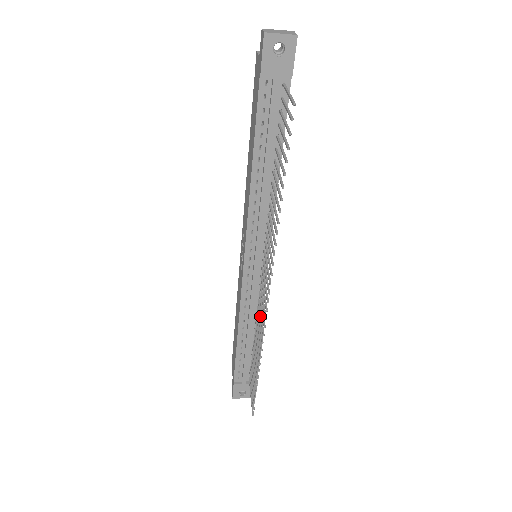
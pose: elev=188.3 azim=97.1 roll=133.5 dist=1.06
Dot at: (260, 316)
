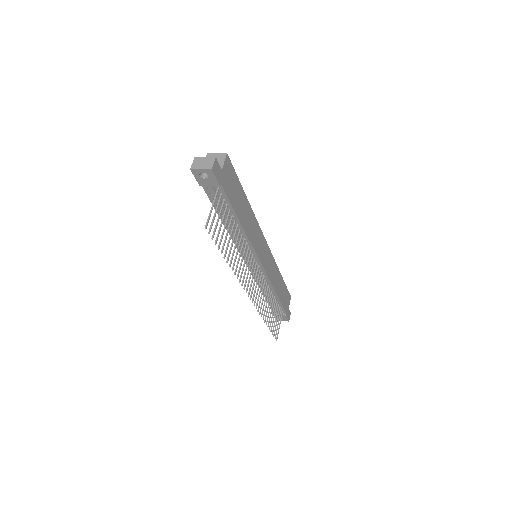
Dot at: (261, 295)
